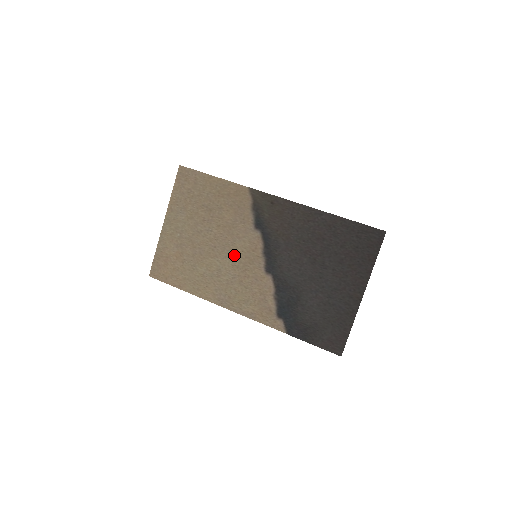
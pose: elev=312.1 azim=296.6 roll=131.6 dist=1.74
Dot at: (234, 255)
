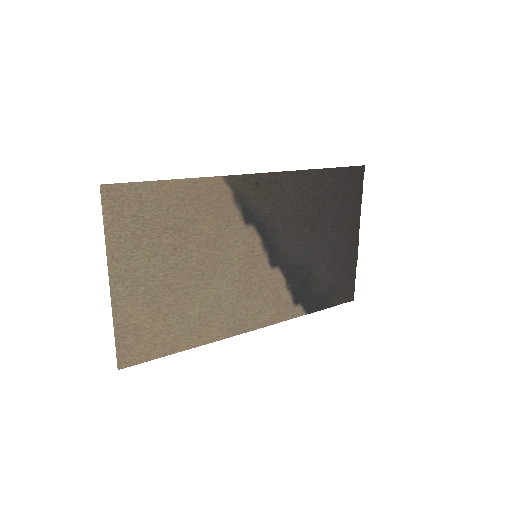
Dot at: (231, 270)
